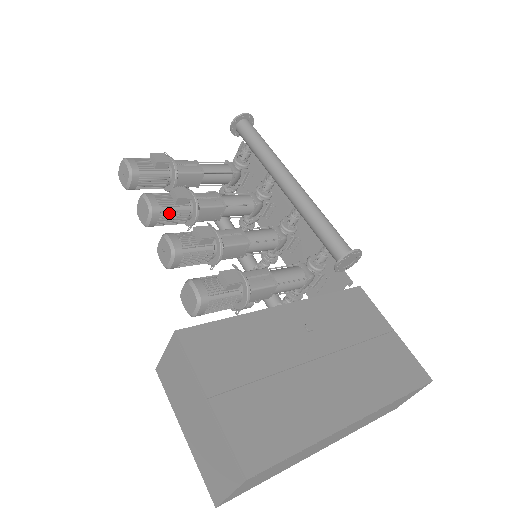
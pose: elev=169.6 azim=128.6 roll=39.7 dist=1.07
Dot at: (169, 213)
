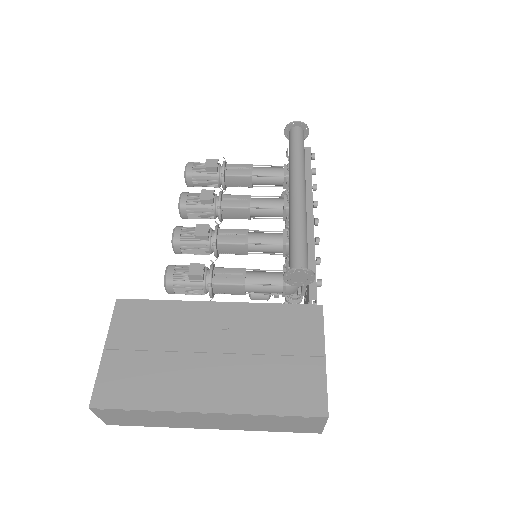
Dot at: (195, 210)
